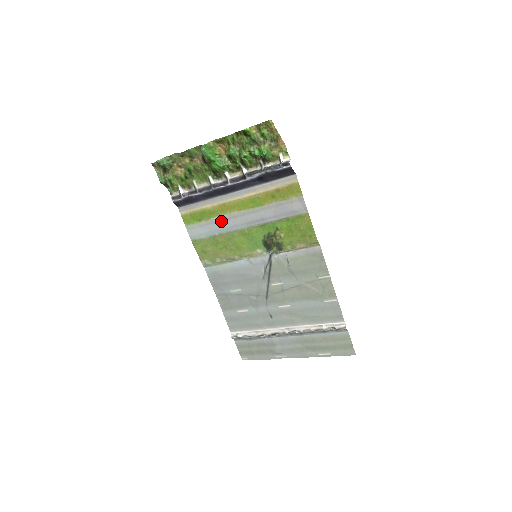
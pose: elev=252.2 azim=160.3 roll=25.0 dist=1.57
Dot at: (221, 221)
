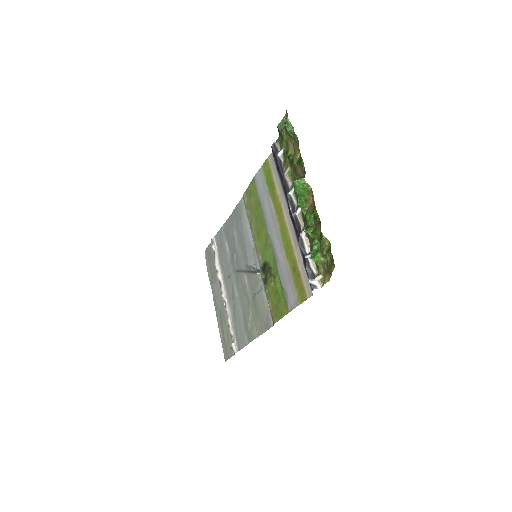
Dot at: (271, 209)
